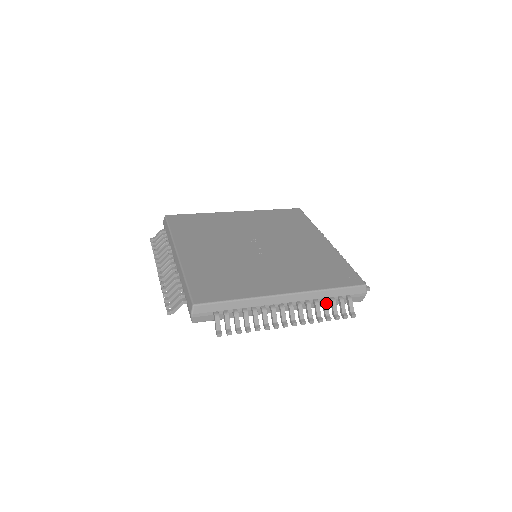
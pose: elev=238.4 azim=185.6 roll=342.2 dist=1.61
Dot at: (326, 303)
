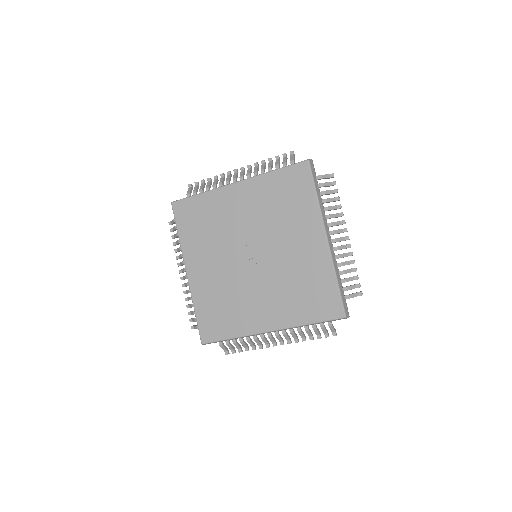
Dot at: (307, 331)
